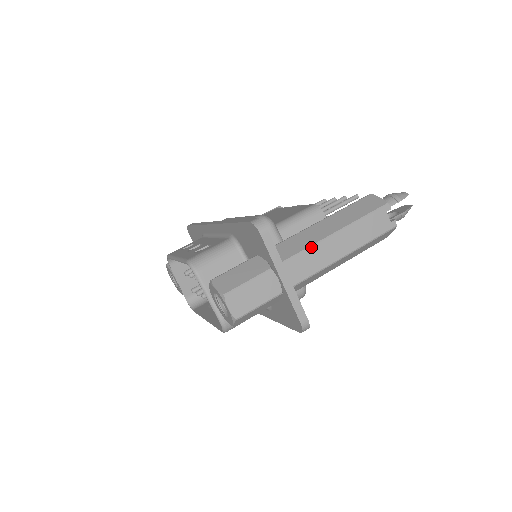
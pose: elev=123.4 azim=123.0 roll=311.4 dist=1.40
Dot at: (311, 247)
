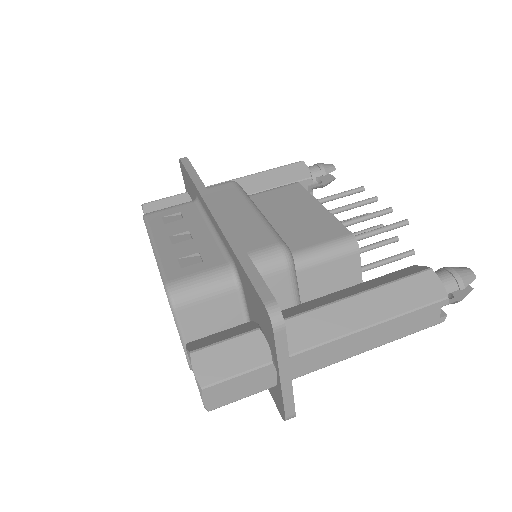
Dot at: (332, 341)
